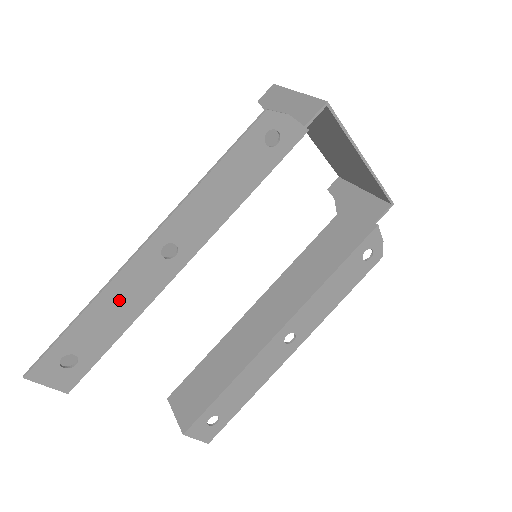
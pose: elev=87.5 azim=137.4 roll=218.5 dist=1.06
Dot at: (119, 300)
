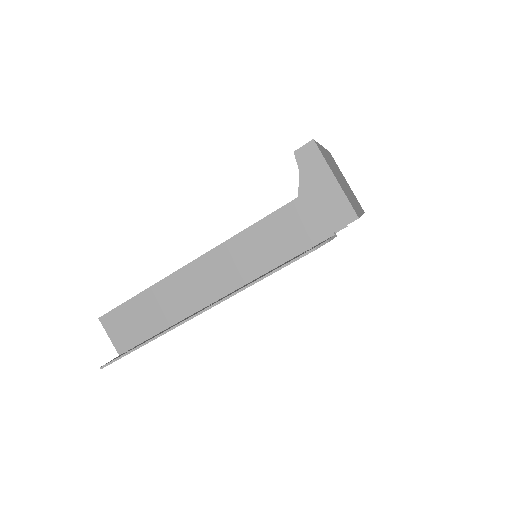
Dot at: occluded
